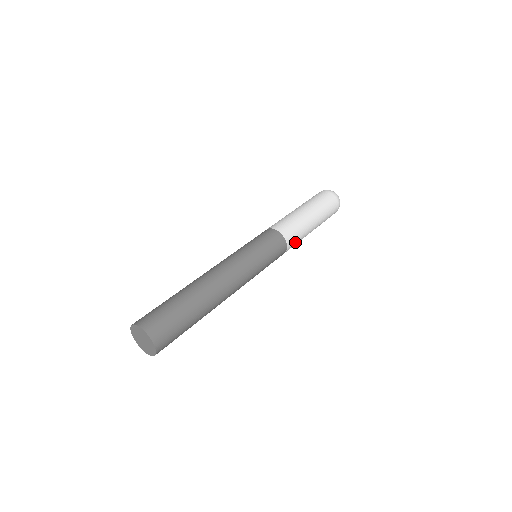
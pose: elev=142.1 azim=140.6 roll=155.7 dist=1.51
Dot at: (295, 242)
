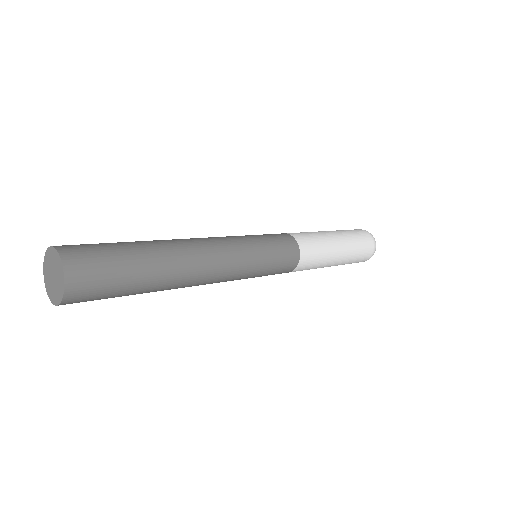
Dot at: (308, 266)
